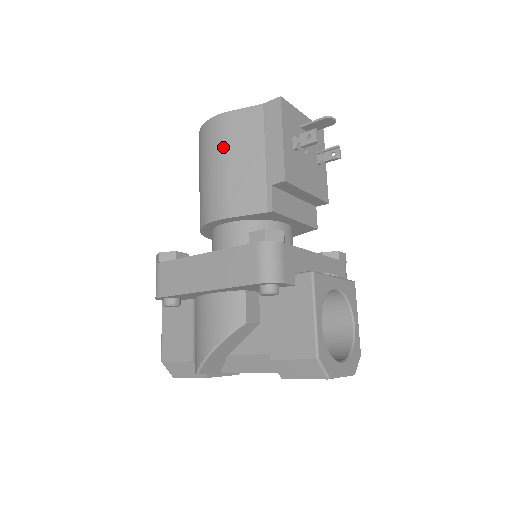
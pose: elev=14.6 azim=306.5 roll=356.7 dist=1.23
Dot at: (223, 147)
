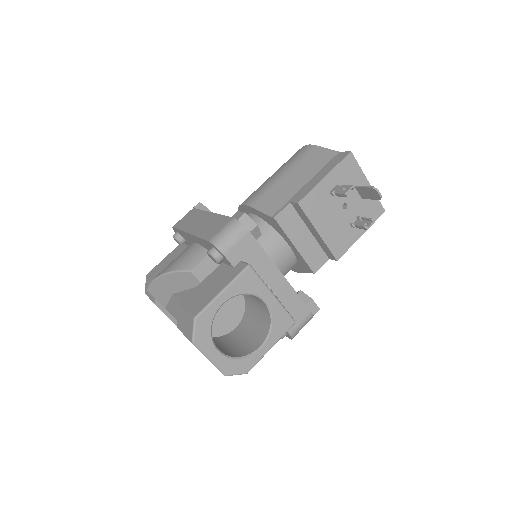
Dot at: (292, 164)
